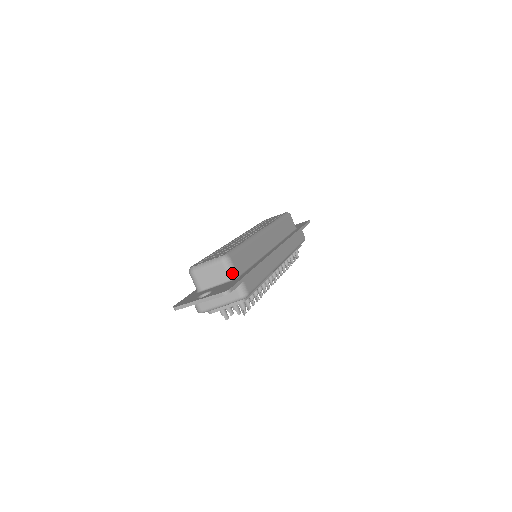
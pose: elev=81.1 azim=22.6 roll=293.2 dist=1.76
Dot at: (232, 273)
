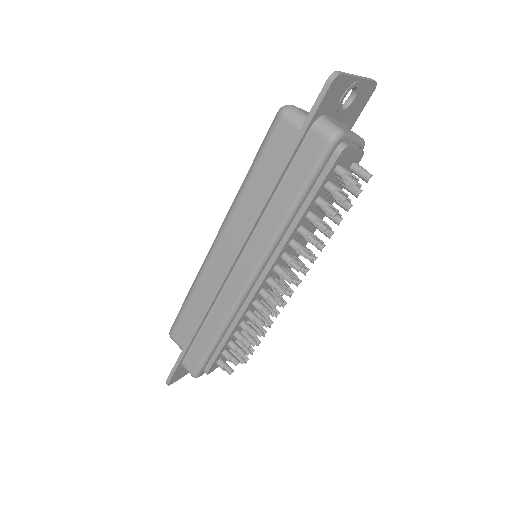
Dot at: occluded
